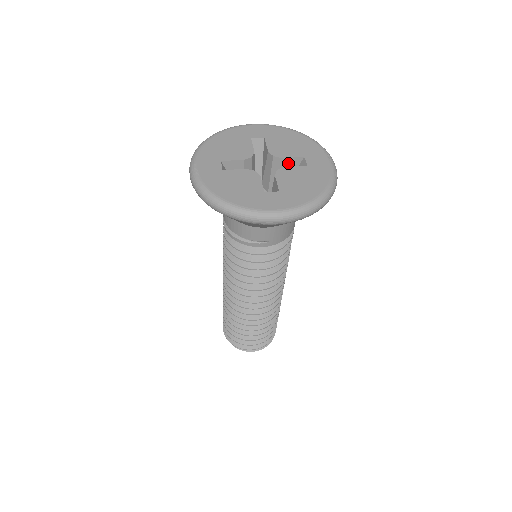
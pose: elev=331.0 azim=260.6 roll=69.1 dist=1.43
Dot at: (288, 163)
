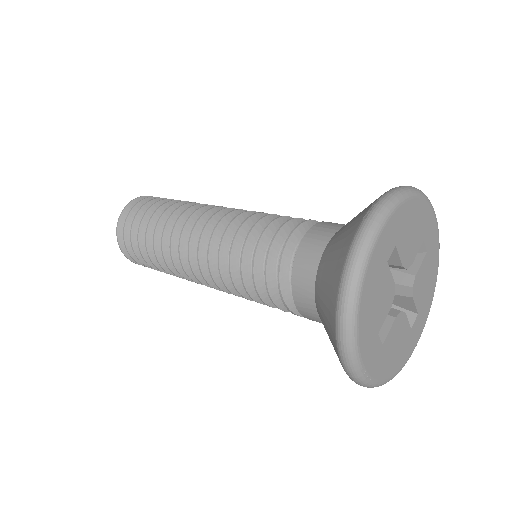
Dot at: occluded
